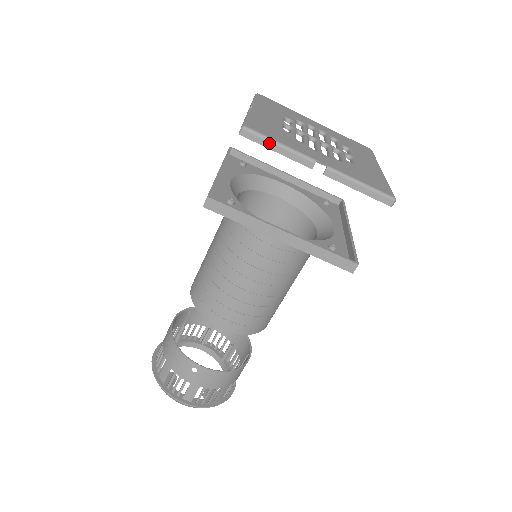
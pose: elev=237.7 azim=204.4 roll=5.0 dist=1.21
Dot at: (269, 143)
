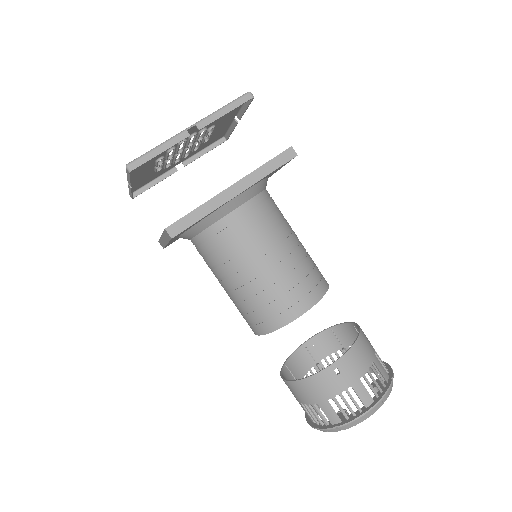
Dot at: (150, 154)
